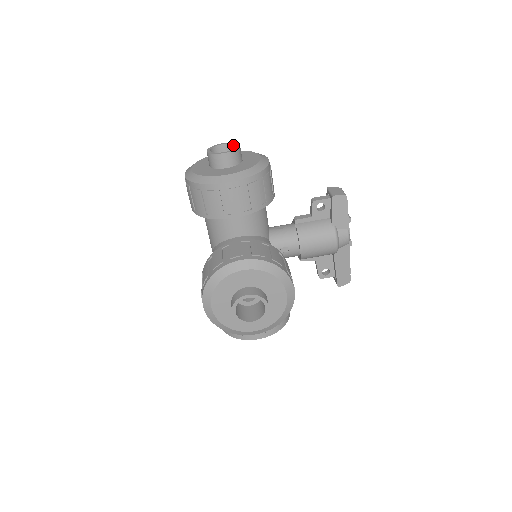
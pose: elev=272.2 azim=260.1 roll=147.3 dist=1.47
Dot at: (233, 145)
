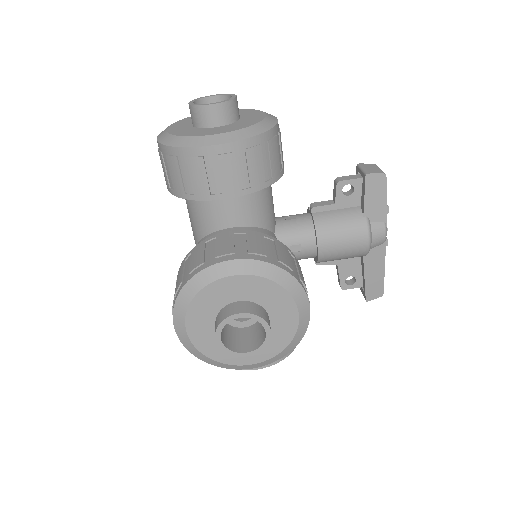
Dot at: (227, 97)
